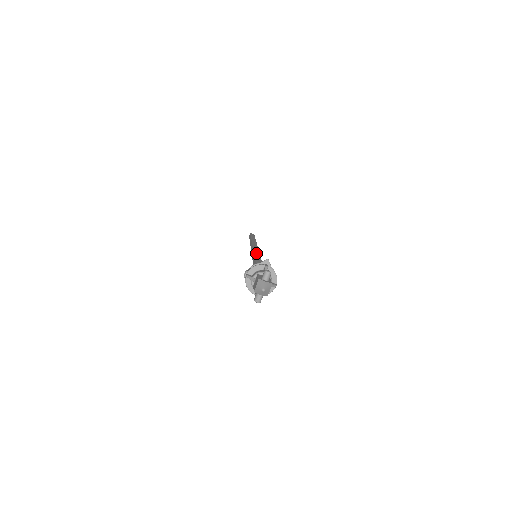
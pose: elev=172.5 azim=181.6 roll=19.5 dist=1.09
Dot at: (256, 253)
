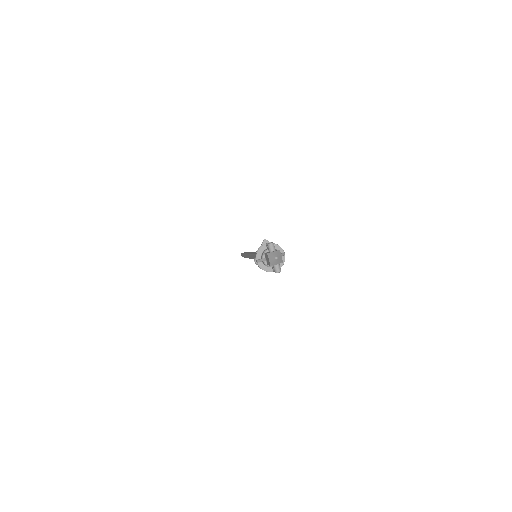
Dot at: (254, 253)
